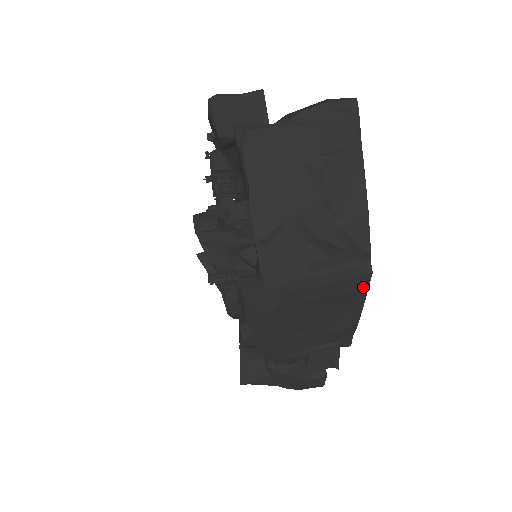
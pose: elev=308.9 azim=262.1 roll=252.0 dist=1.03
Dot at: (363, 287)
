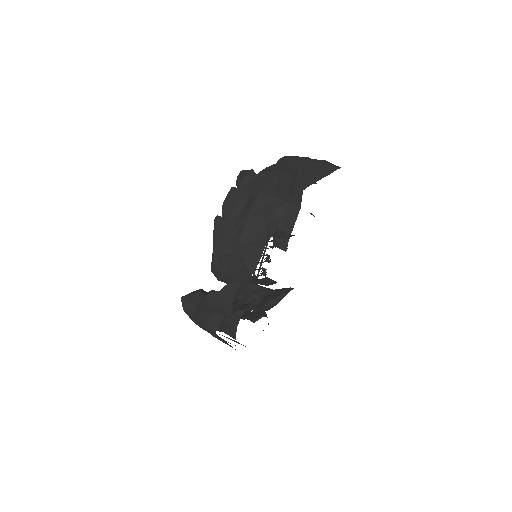
Dot at: (280, 212)
